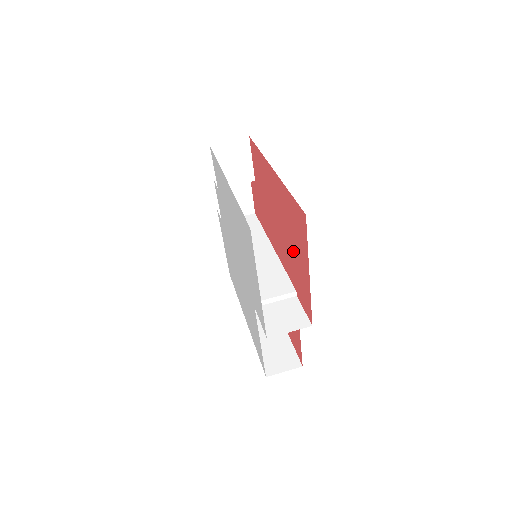
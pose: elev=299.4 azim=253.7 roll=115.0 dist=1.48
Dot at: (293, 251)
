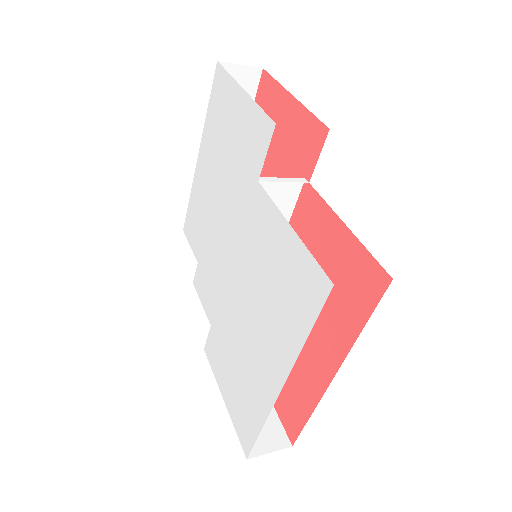
Dot at: (278, 146)
